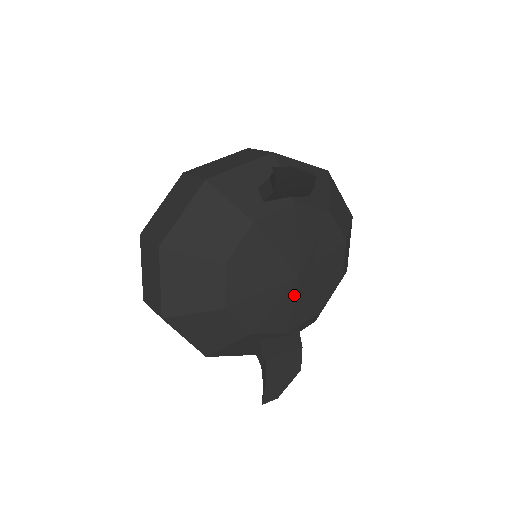
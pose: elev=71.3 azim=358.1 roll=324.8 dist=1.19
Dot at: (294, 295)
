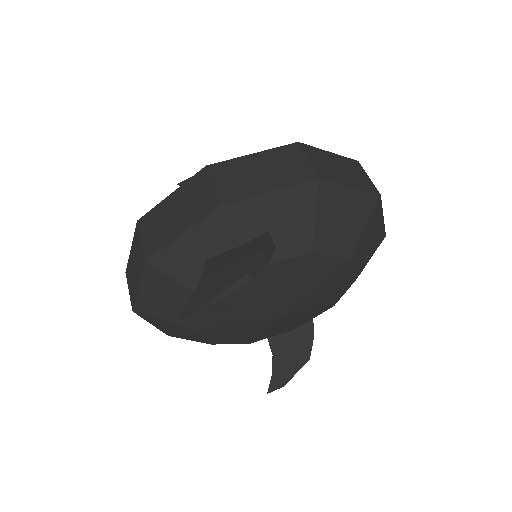
Dot at: (285, 321)
